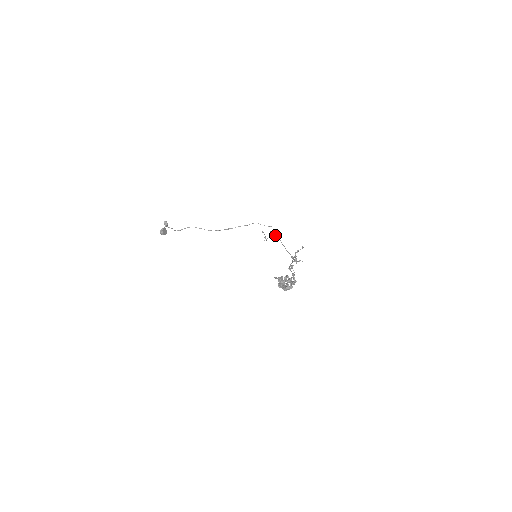
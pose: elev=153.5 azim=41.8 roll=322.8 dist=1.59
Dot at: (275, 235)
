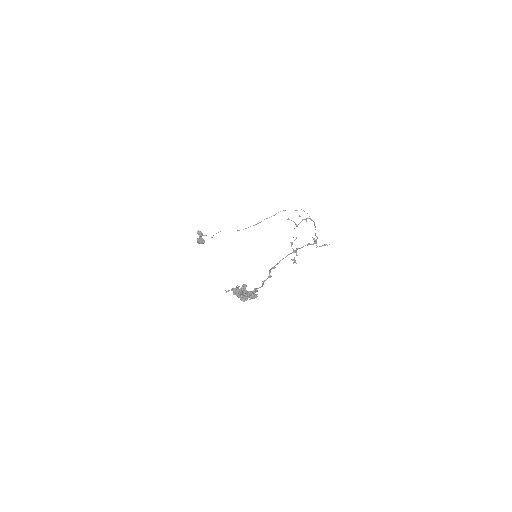
Dot at: (308, 218)
